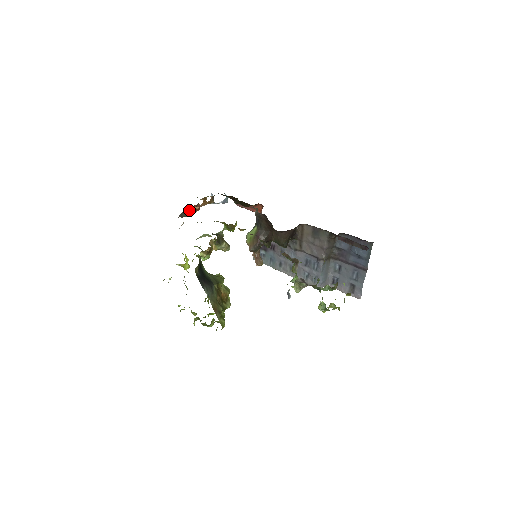
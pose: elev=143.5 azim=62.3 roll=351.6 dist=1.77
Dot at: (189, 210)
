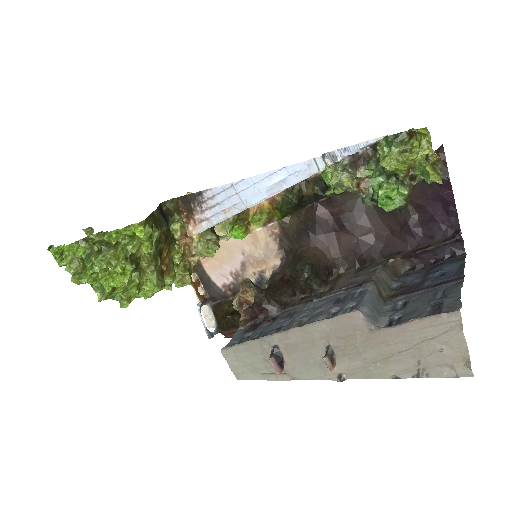
Dot at: occluded
